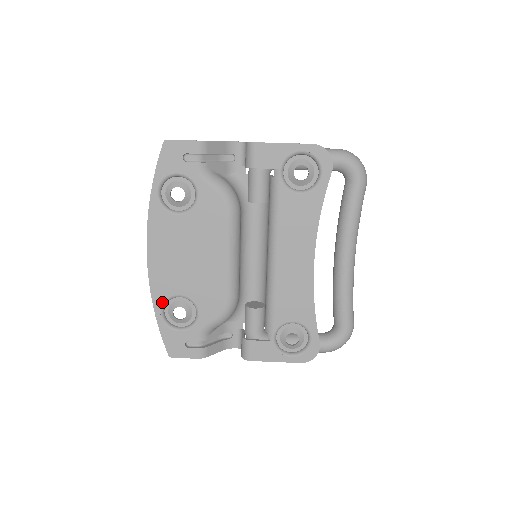
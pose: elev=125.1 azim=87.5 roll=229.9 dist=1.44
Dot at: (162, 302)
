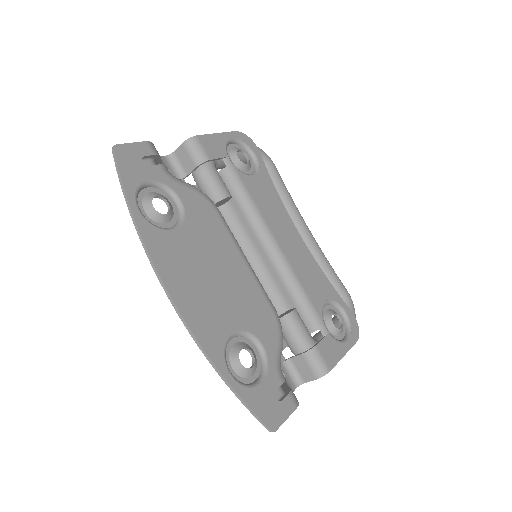
Dot at: (222, 355)
